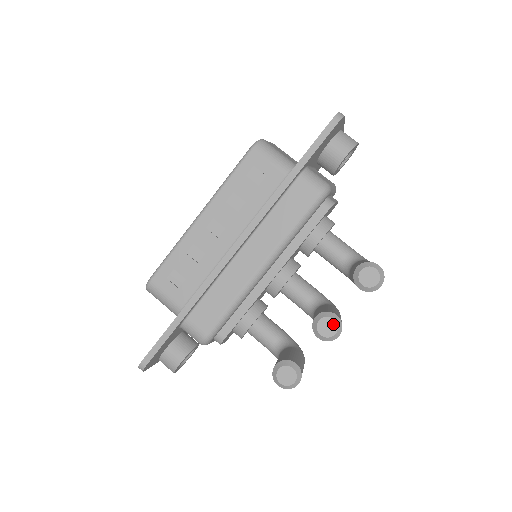
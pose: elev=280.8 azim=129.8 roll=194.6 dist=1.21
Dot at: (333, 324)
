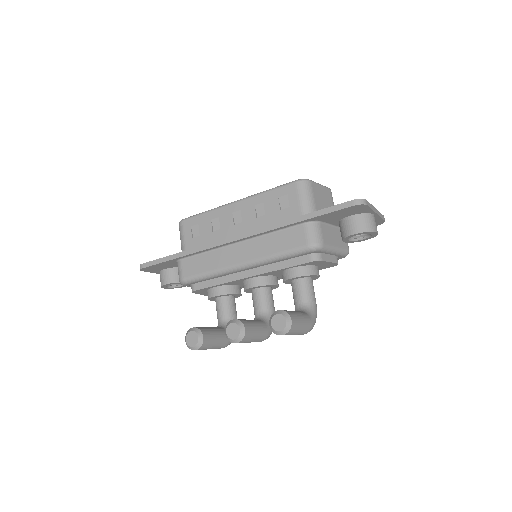
Dot at: (237, 332)
